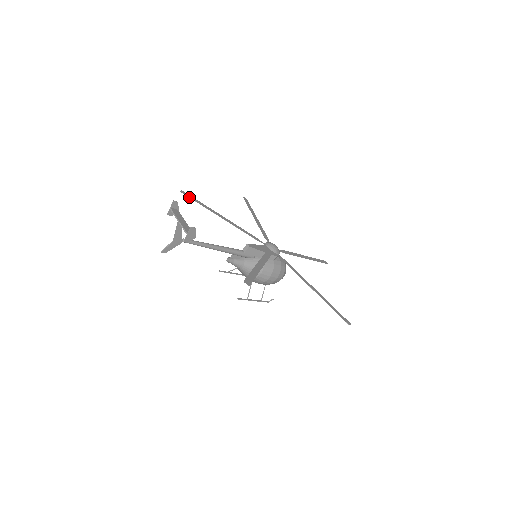
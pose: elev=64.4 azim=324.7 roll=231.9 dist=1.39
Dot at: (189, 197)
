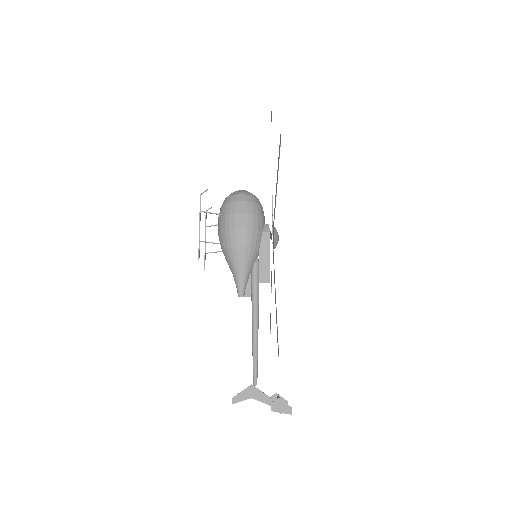
Dot at: occluded
